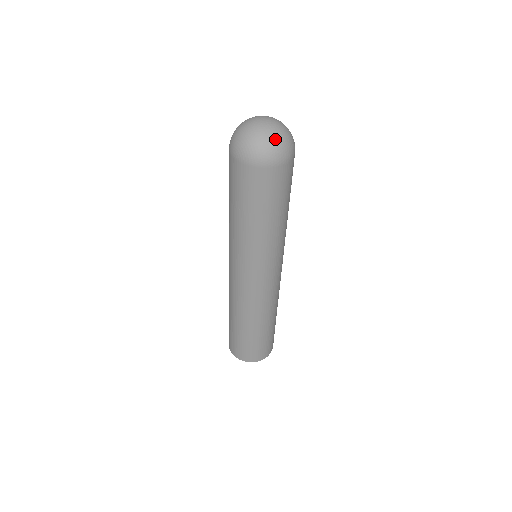
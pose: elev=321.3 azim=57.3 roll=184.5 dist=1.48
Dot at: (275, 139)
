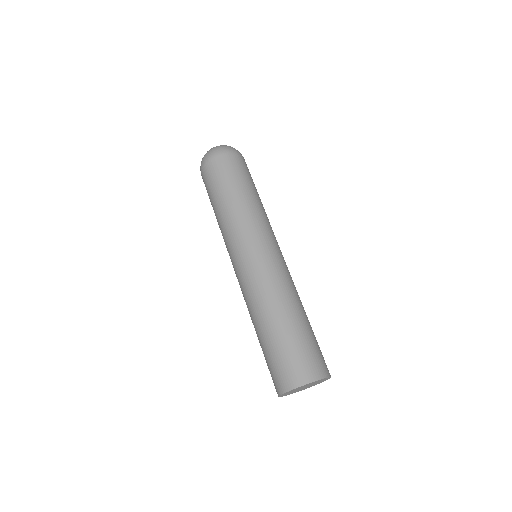
Dot at: occluded
